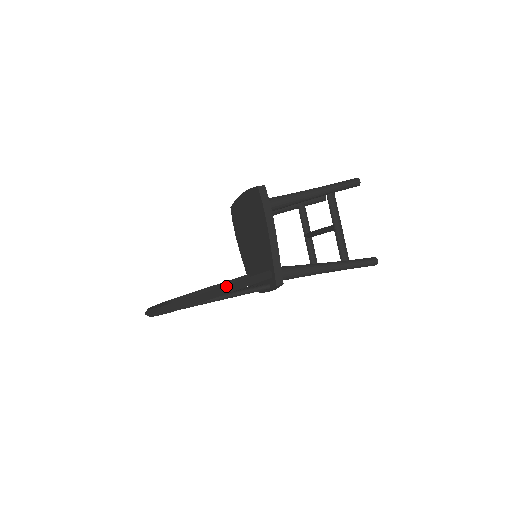
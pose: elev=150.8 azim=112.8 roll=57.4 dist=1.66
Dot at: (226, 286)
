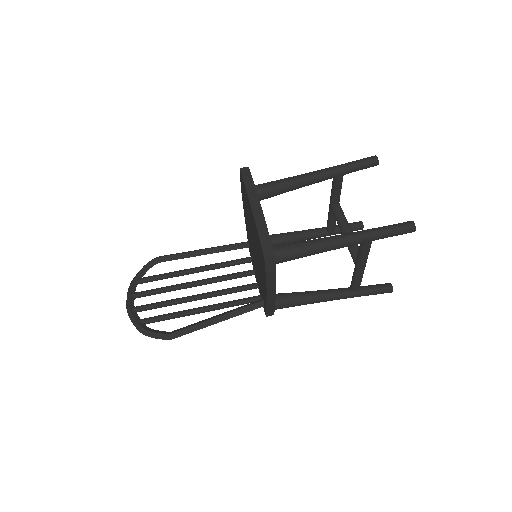
Dot at: (210, 321)
